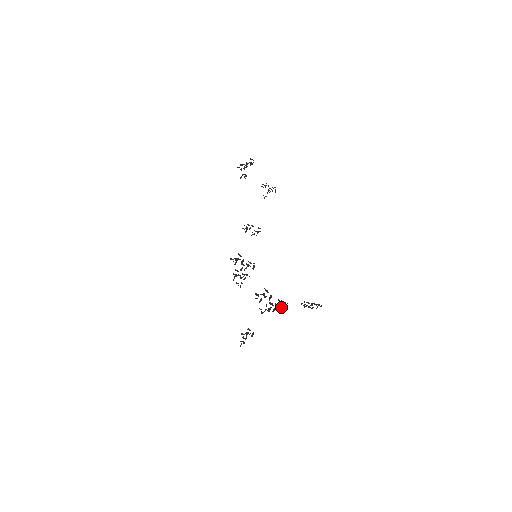
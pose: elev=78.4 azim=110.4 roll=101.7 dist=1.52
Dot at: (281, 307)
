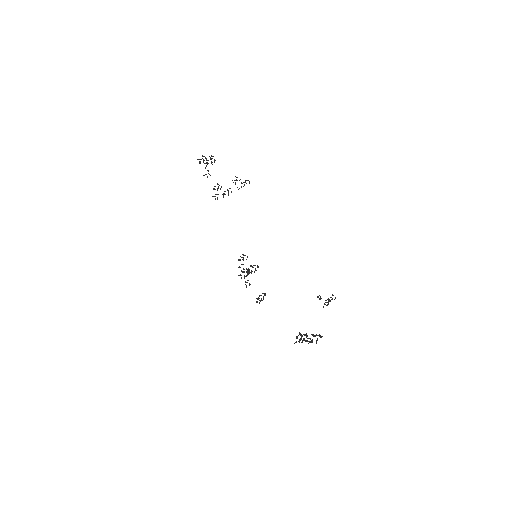
Dot at: occluded
